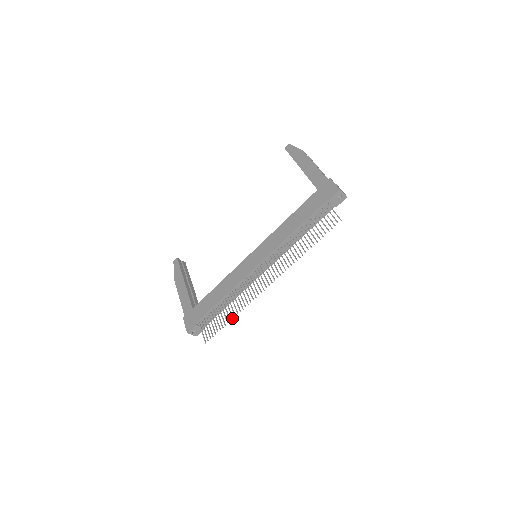
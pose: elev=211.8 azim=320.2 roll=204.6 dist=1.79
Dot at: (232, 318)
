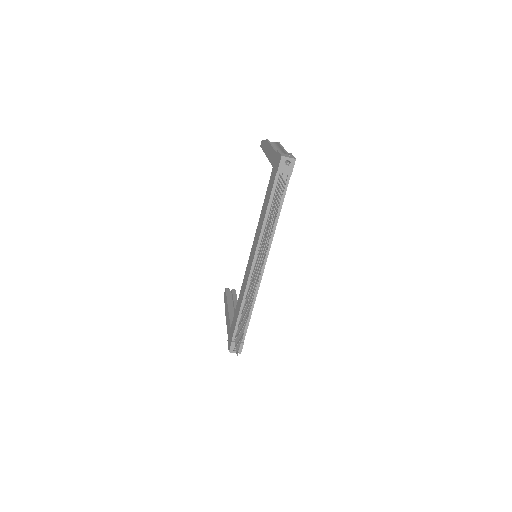
Dot at: (245, 323)
